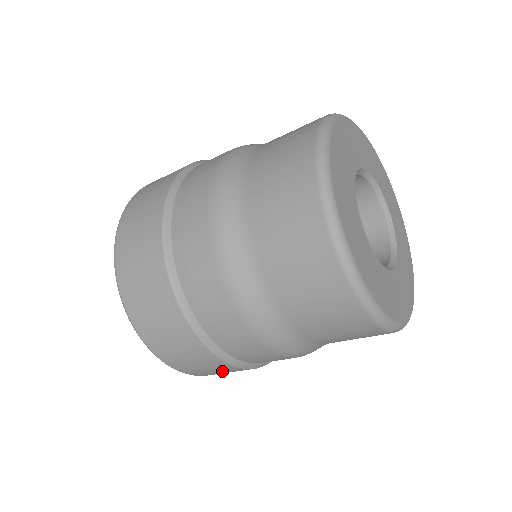
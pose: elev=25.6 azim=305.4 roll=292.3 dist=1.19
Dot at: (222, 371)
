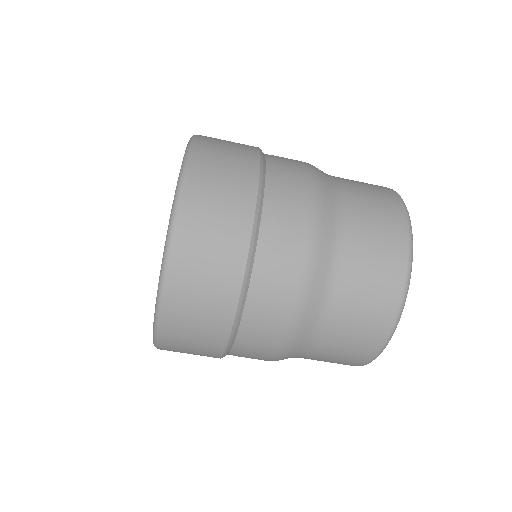
Dot at: (224, 216)
